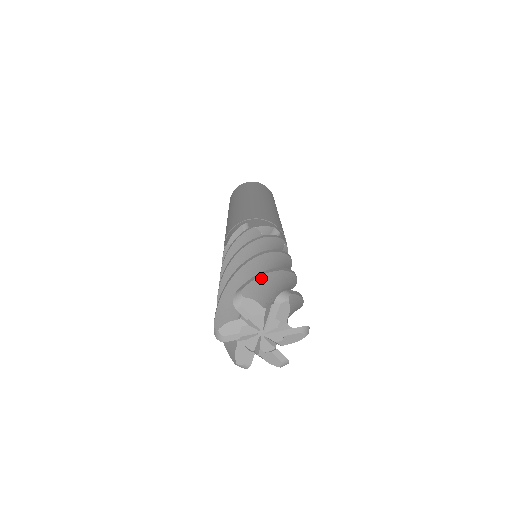
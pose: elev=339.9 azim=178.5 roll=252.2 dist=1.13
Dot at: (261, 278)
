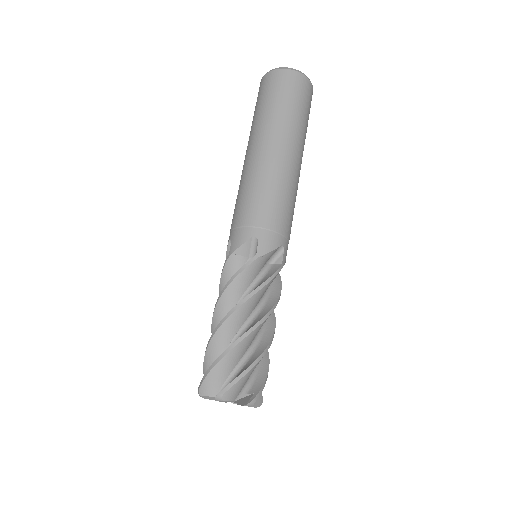
Dot at: (240, 380)
